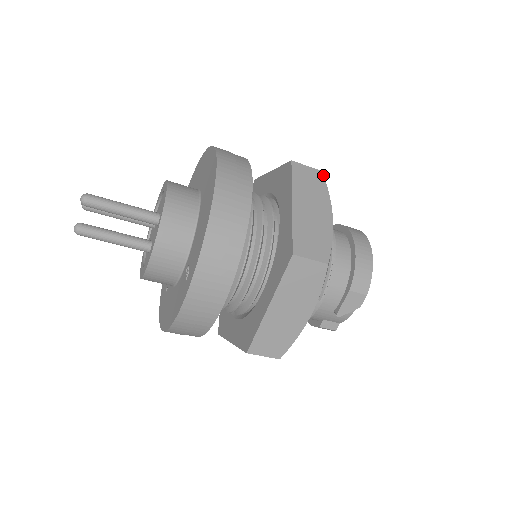
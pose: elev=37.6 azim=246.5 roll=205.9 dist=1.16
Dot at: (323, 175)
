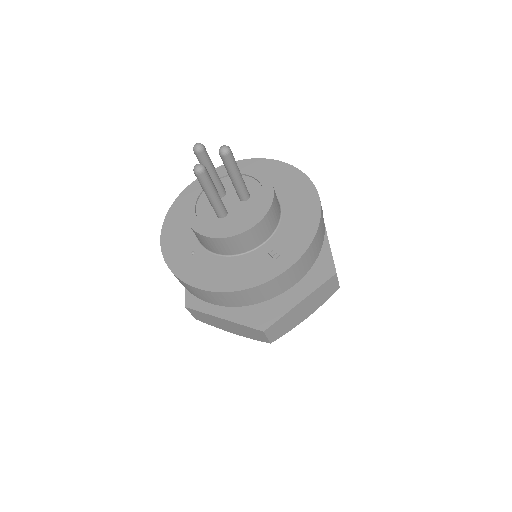
Dot at: occluded
